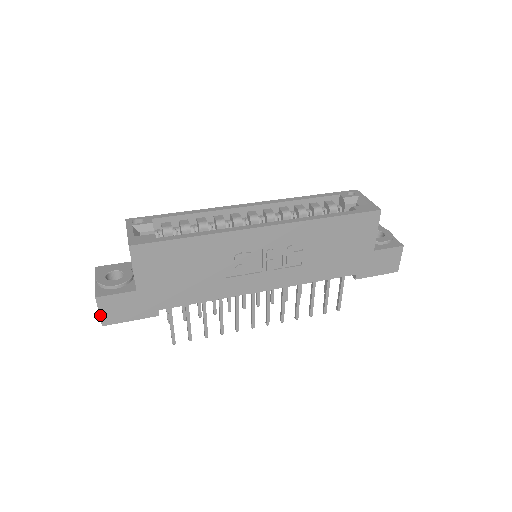
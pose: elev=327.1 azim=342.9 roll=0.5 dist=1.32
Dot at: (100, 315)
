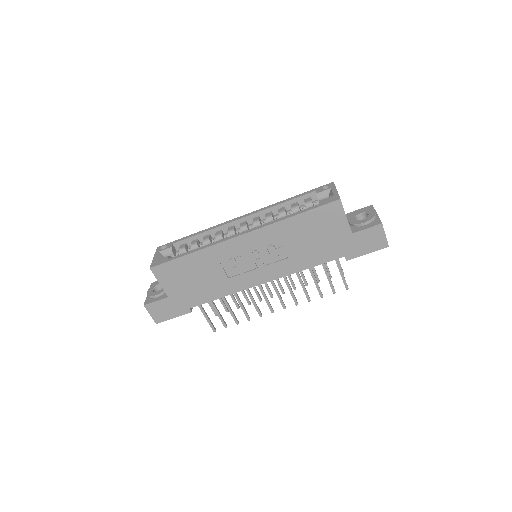
Dot at: (152, 317)
